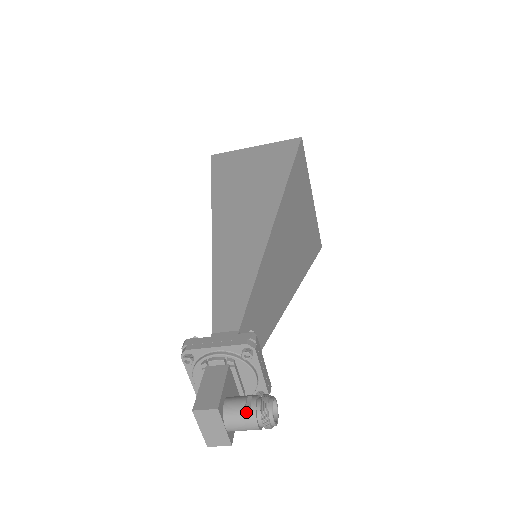
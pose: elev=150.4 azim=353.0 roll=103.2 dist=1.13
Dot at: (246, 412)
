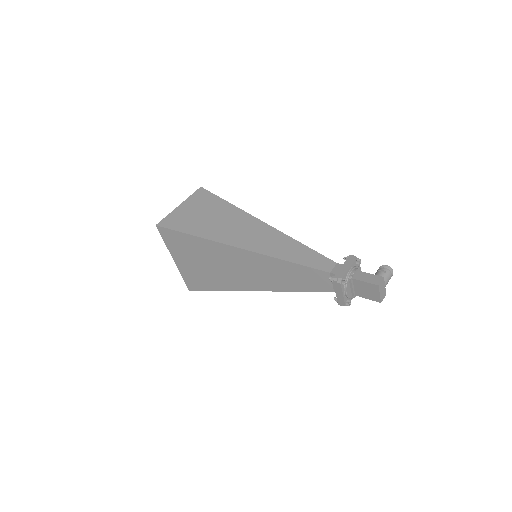
Dot at: (387, 274)
